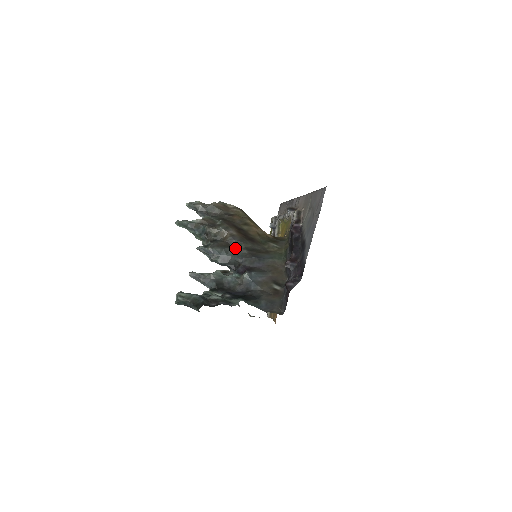
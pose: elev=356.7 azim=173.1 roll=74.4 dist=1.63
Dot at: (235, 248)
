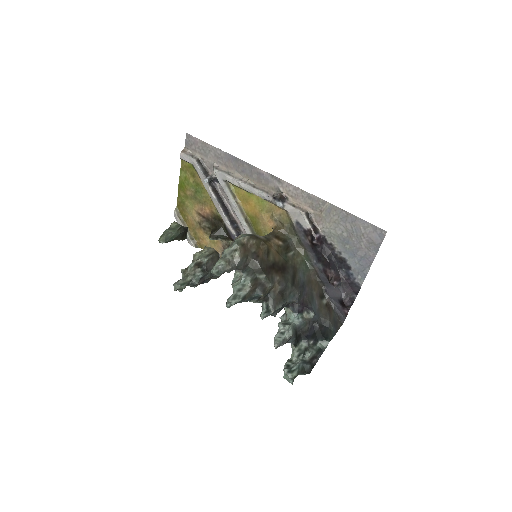
Dot at: (287, 293)
